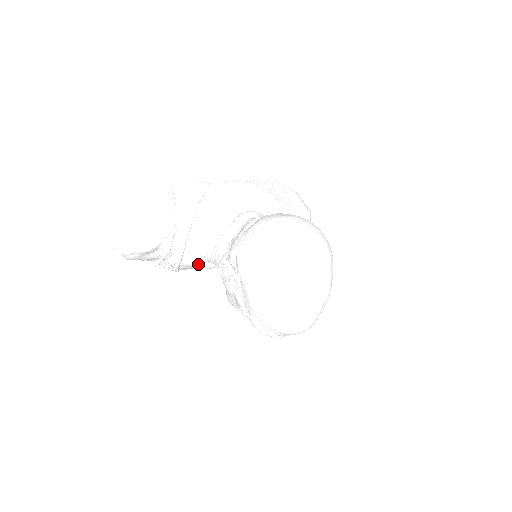
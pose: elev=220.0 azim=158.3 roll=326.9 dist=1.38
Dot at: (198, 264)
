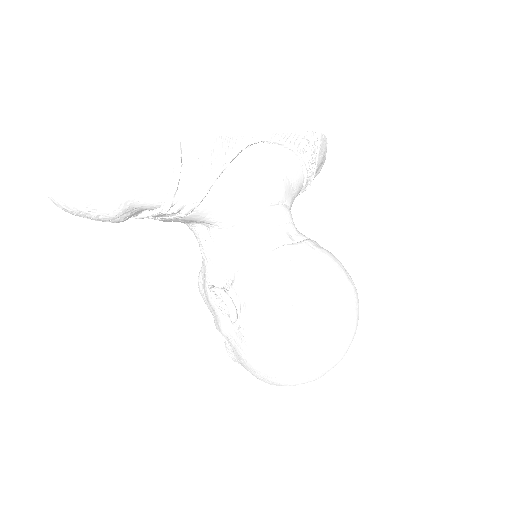
Dot at: (170, 221)
